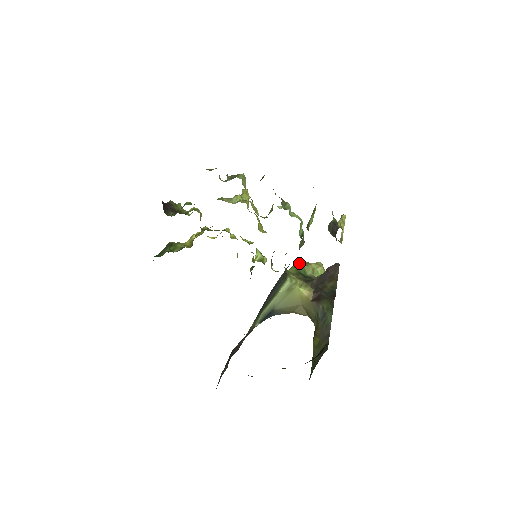
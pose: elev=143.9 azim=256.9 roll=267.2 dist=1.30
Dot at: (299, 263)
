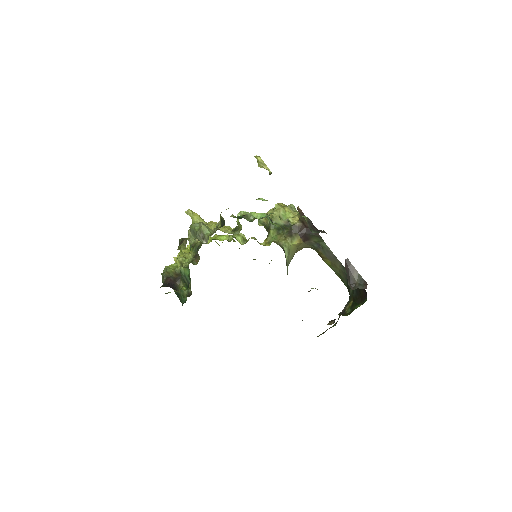
Dot at: (268, 221)
